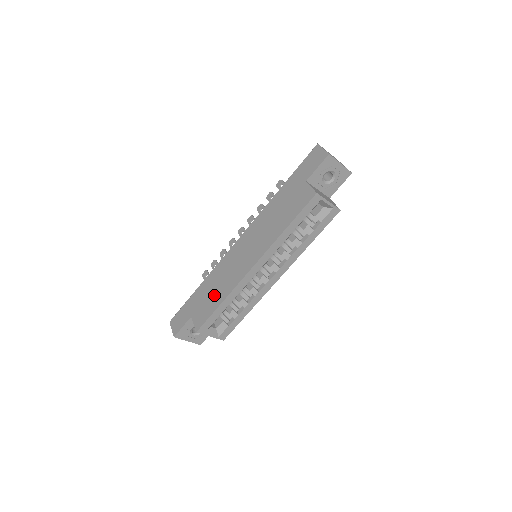
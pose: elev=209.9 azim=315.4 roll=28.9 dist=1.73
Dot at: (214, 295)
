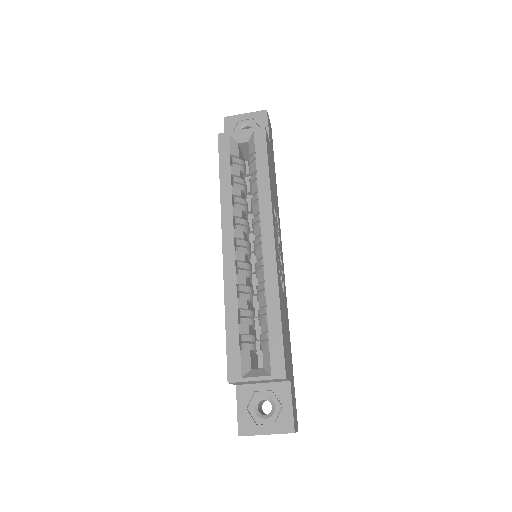
Dot at: occluded
